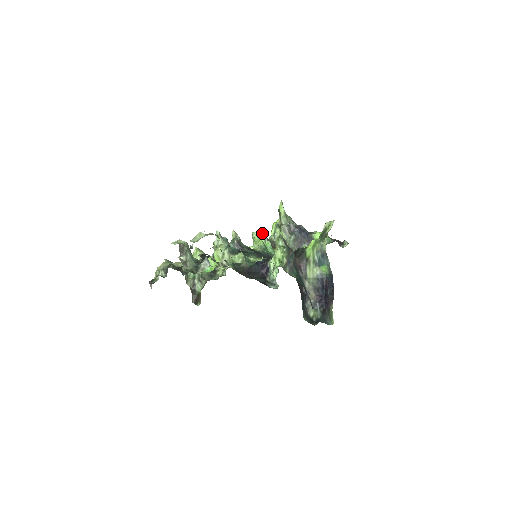
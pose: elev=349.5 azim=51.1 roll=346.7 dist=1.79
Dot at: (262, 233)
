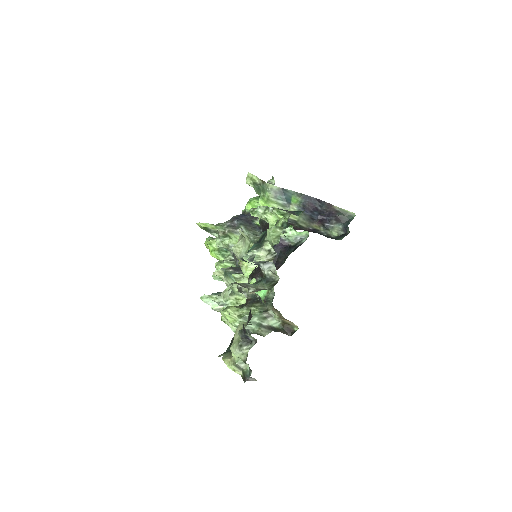
Dot at: (220, 263)
